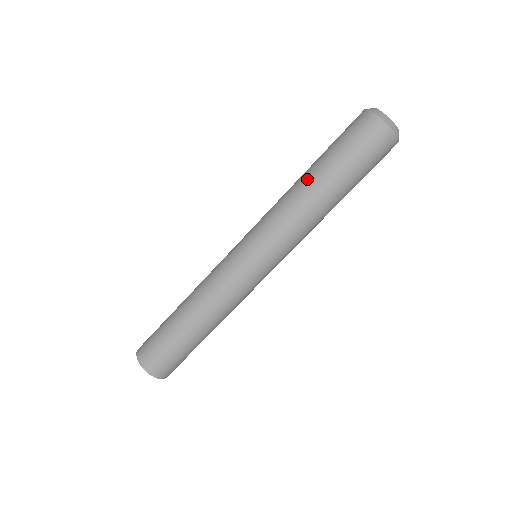
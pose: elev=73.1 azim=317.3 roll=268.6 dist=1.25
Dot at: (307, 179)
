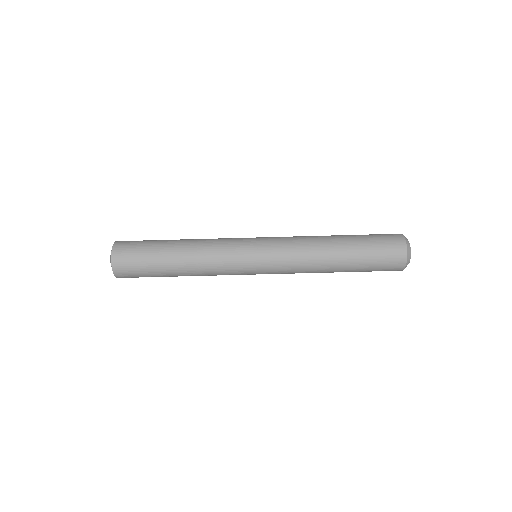
Dot at: (335, 254)
